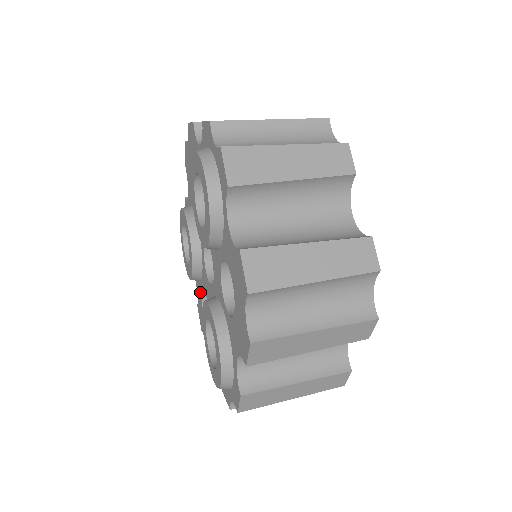
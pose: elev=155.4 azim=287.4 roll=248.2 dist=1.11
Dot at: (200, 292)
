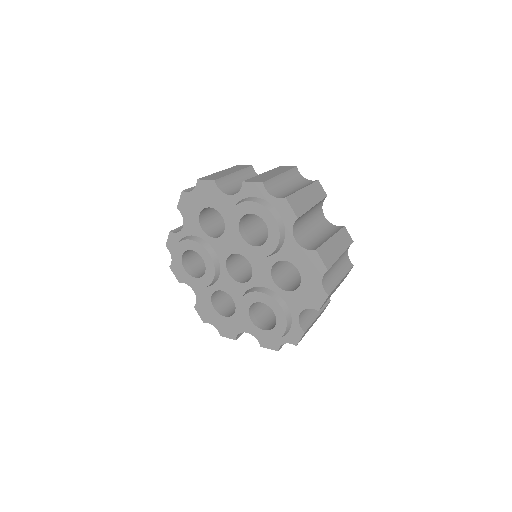
Dot at: (208, 294)
